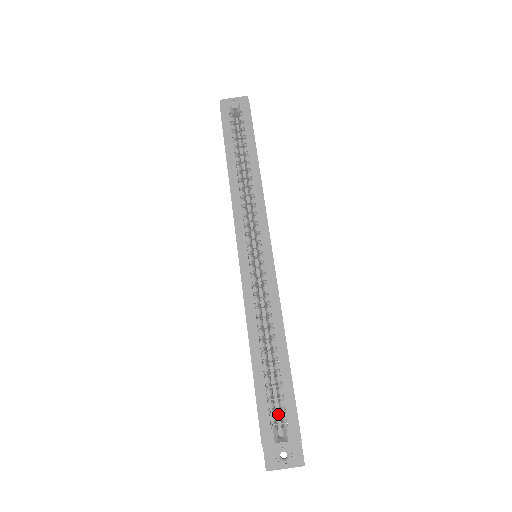
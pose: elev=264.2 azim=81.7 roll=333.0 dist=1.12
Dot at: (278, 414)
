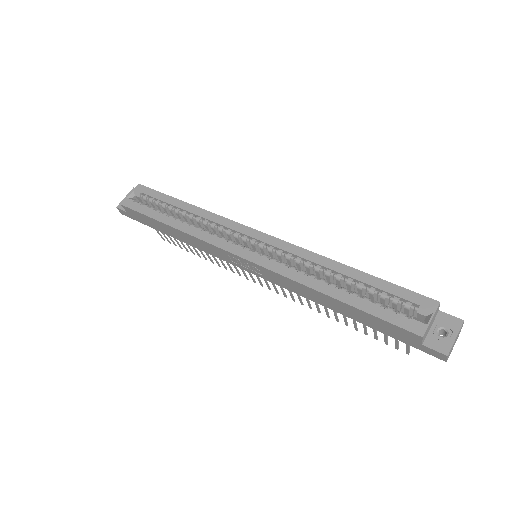
Dot at: occluded
